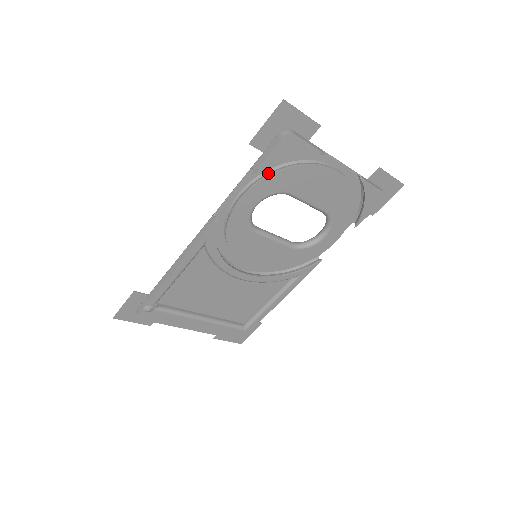
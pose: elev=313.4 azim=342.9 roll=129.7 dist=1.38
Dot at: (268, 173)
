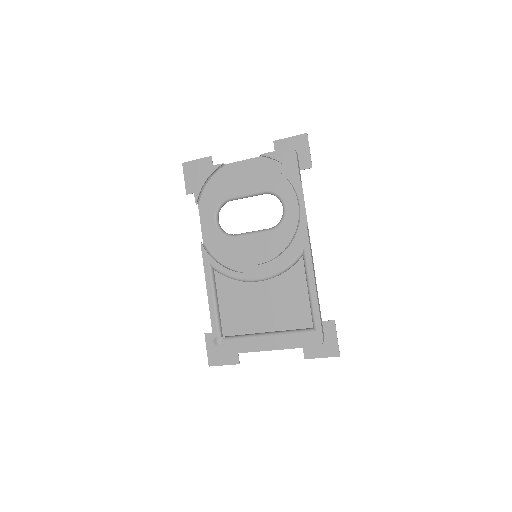
Dot at: (206, 199)
